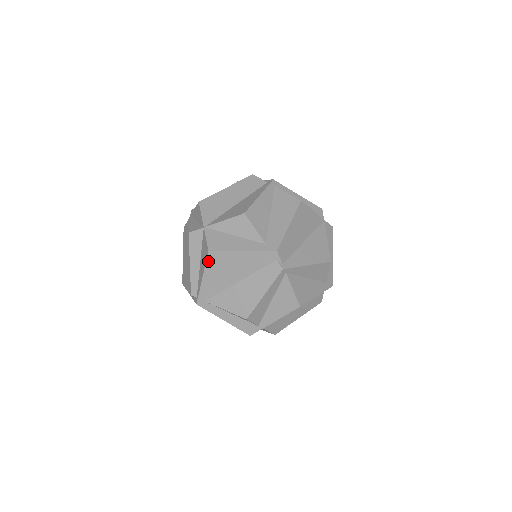
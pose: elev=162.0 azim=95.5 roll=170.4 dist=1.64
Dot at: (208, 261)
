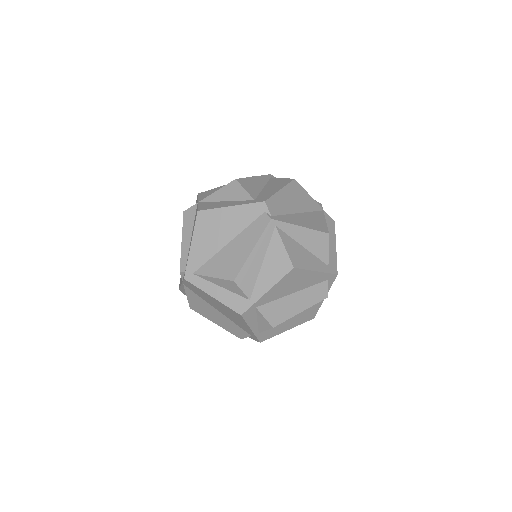
Dot at: (197, 223)
